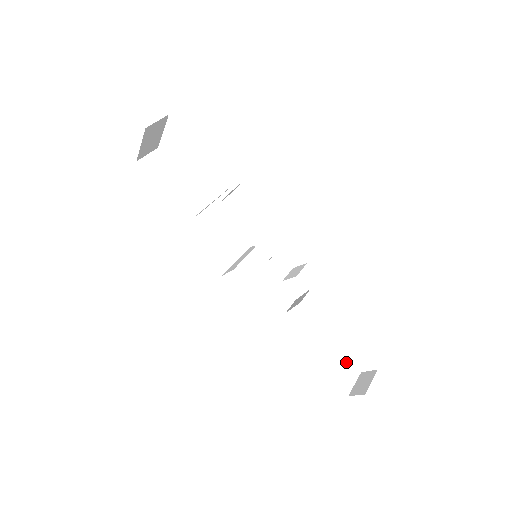
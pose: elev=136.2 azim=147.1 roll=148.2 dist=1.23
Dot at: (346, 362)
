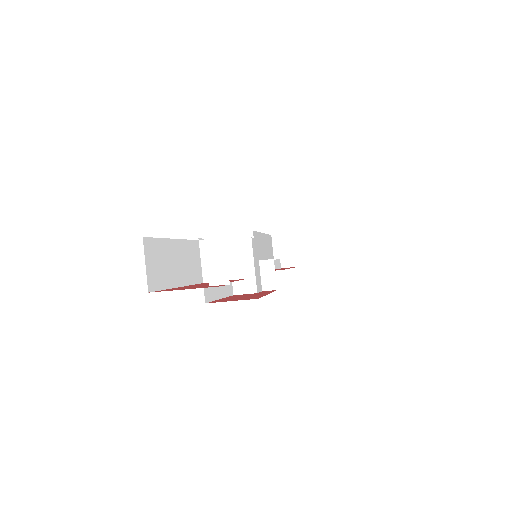
Dot at: occluded
